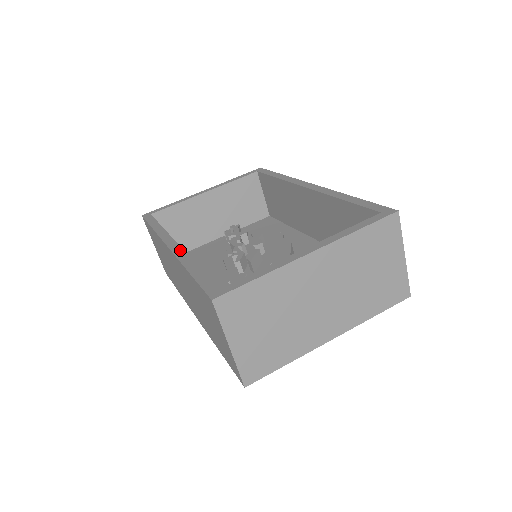
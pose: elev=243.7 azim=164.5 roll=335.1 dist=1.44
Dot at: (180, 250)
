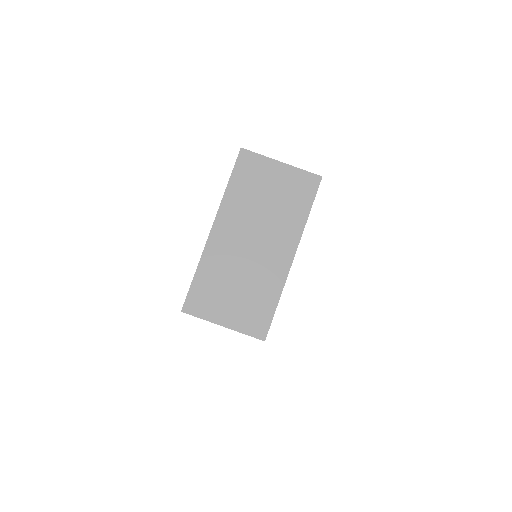
Dot at: occluded
